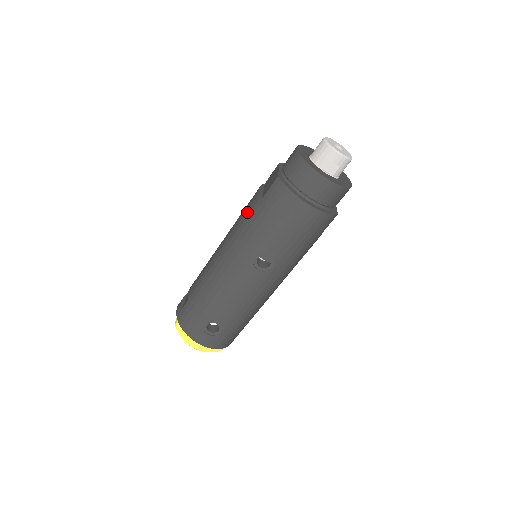
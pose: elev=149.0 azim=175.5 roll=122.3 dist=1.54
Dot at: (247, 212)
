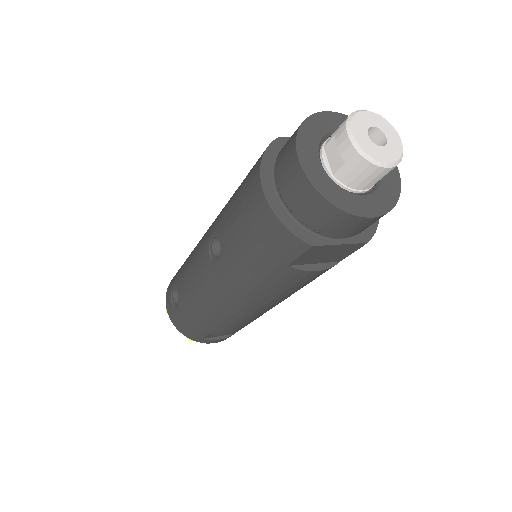
Dot at: occluded
